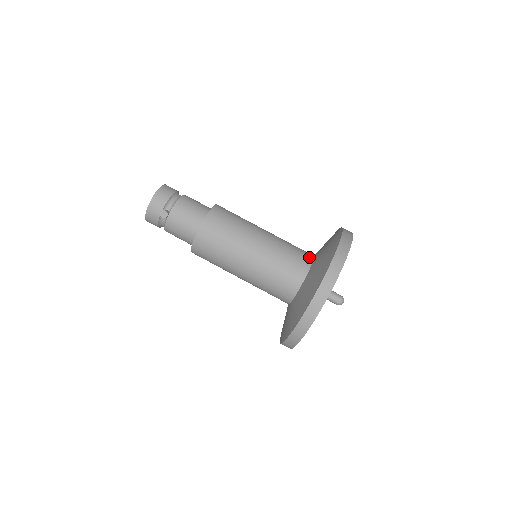
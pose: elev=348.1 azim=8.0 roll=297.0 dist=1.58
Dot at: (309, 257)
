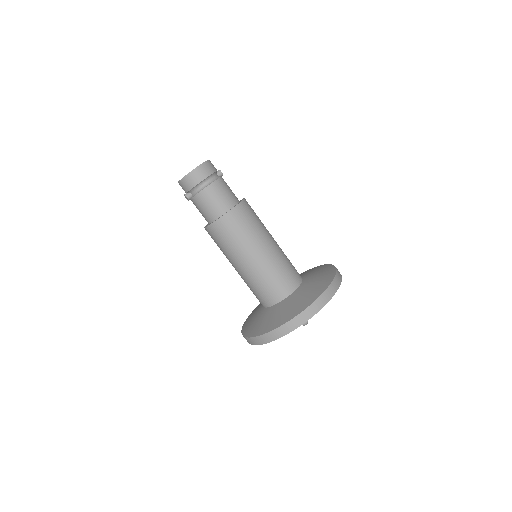
Dot at: (283, 295)
